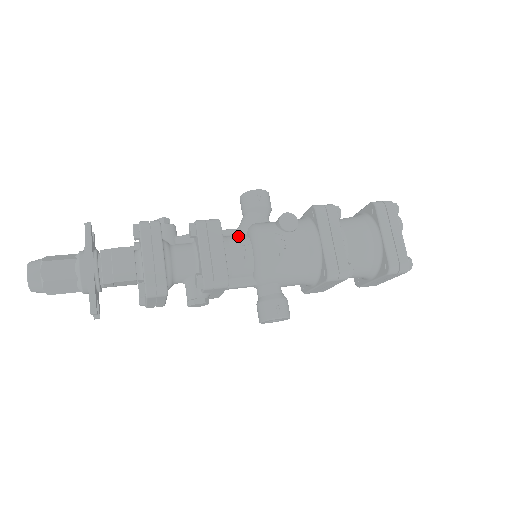
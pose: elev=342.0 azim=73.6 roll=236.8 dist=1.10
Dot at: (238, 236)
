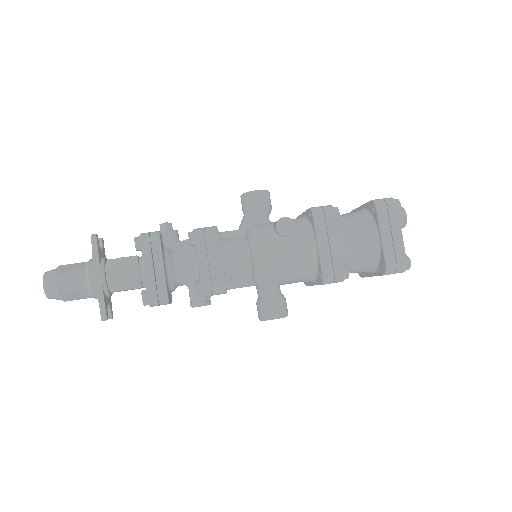
Dot at: (237, 240)
